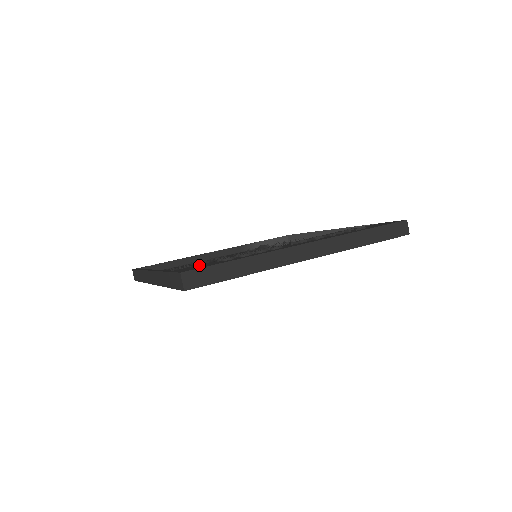
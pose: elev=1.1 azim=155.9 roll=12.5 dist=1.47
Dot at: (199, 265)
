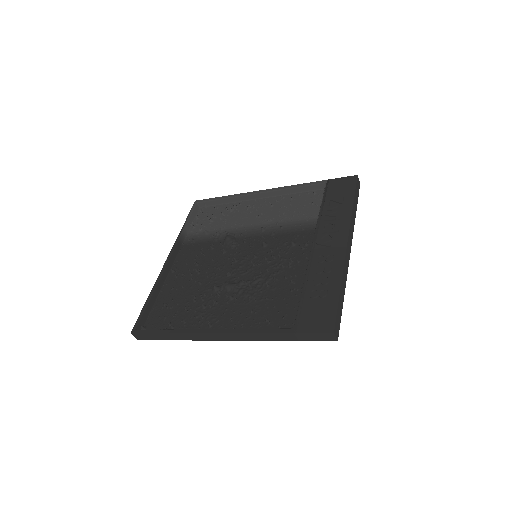
Dot at: (307, 311)
